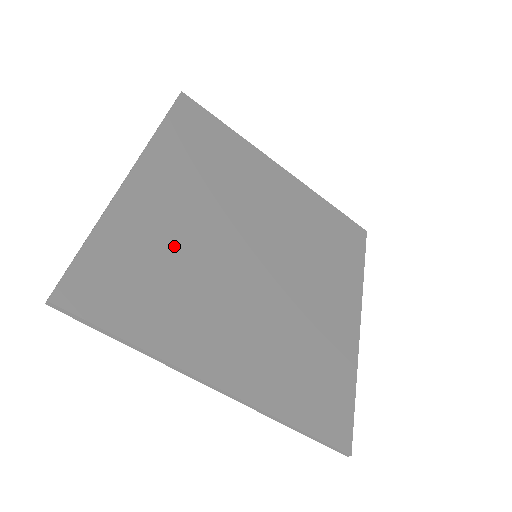
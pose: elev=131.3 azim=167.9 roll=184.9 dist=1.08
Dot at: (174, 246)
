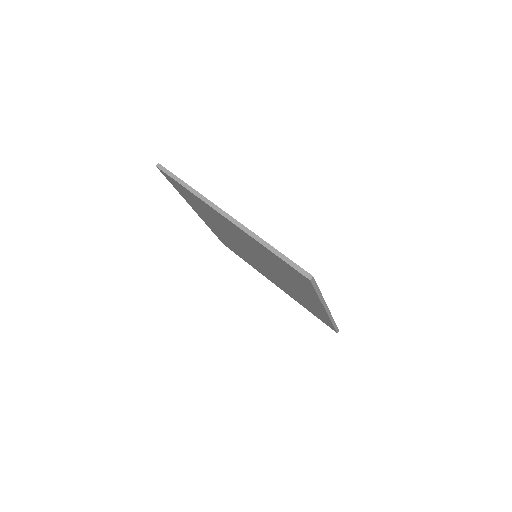
Dot at: occluded
